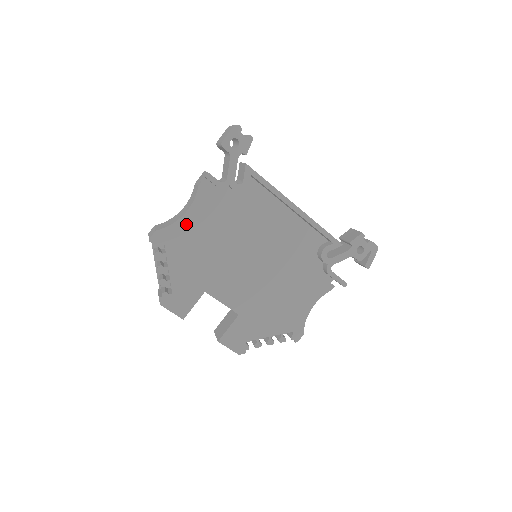
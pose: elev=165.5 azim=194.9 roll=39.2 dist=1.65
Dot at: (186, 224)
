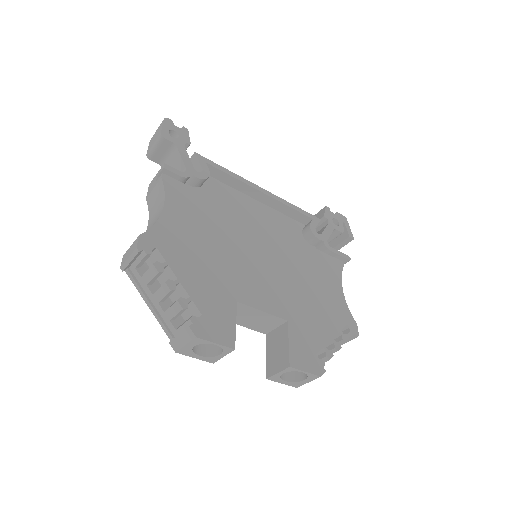
Dot at: (171, 221)
